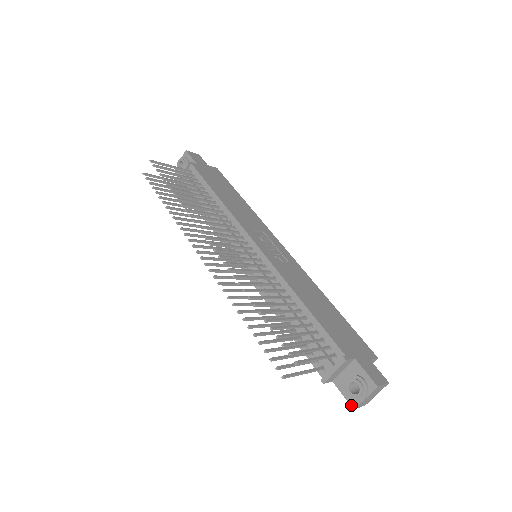
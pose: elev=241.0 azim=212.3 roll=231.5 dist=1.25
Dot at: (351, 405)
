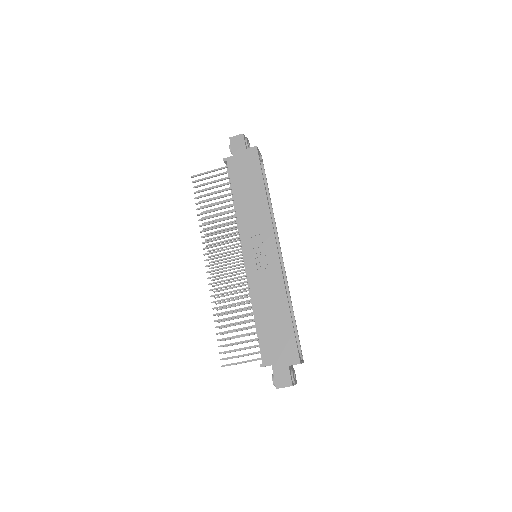
Dot at: occluded
